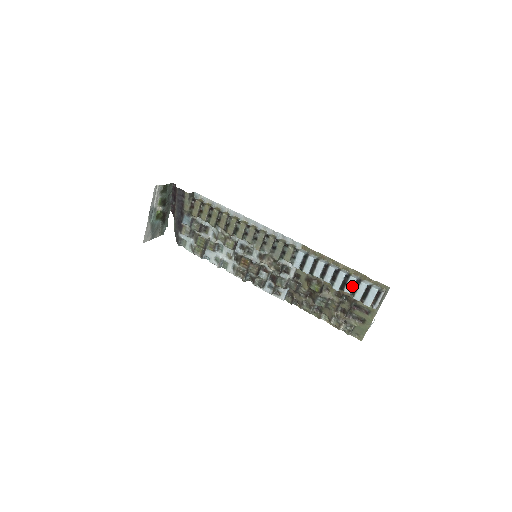
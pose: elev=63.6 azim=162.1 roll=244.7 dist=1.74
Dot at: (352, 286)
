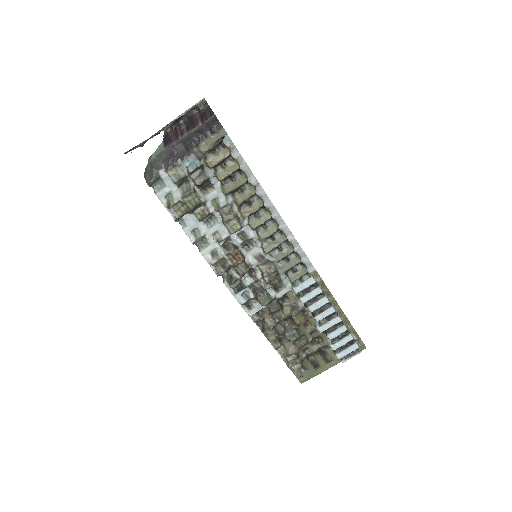
Dot at: (339, 334)
